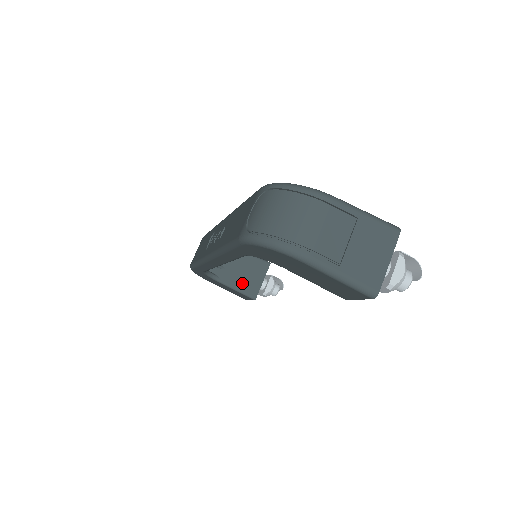
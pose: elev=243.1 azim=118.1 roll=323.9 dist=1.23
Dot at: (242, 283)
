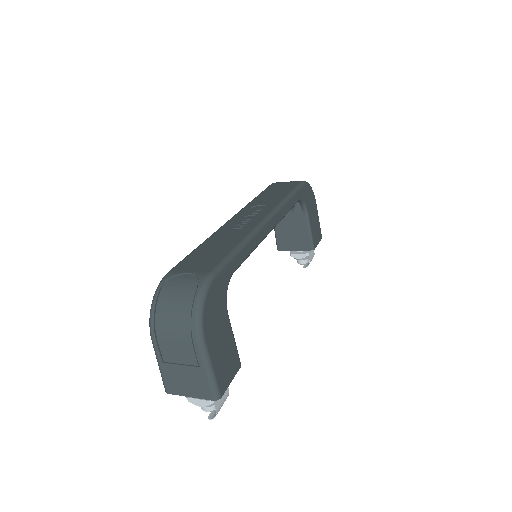
Dot at: (283, 234)
